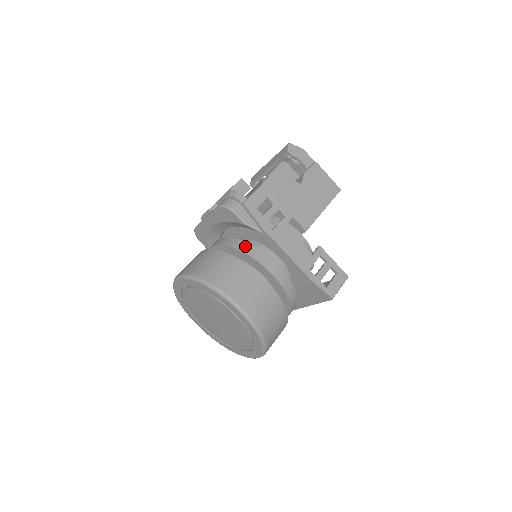
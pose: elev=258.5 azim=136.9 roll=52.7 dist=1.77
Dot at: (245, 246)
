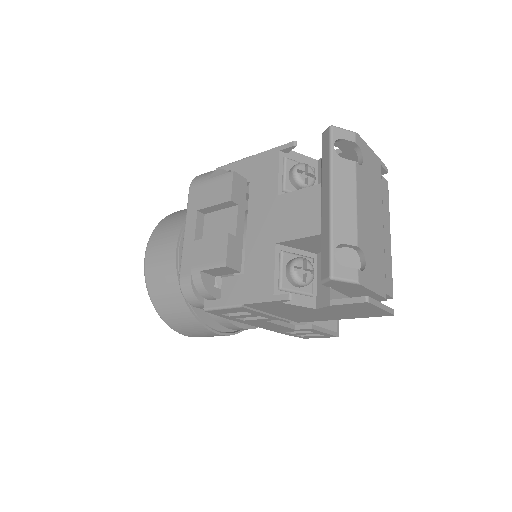
Dot at: occluded
